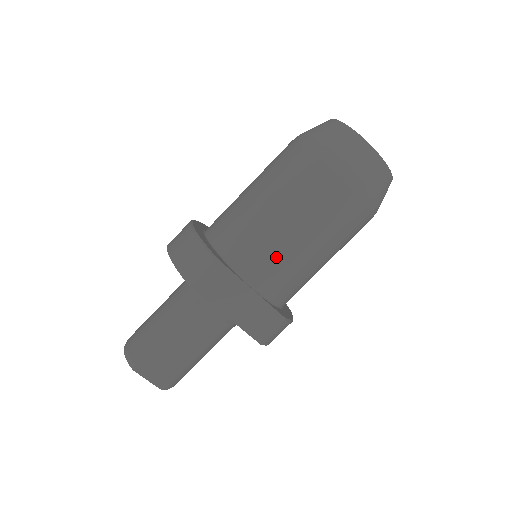
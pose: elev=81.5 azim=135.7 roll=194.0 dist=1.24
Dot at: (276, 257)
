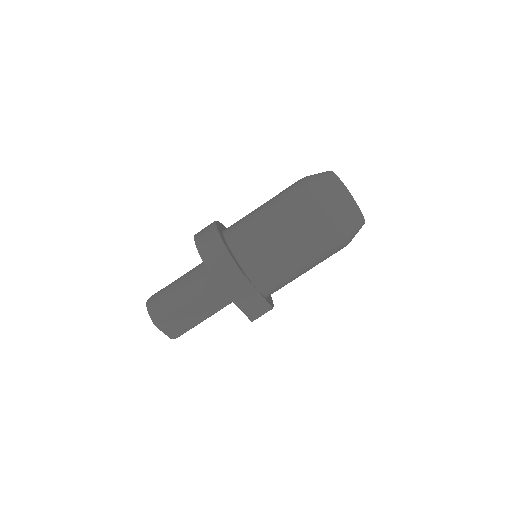
Dot at: (278, 271)
